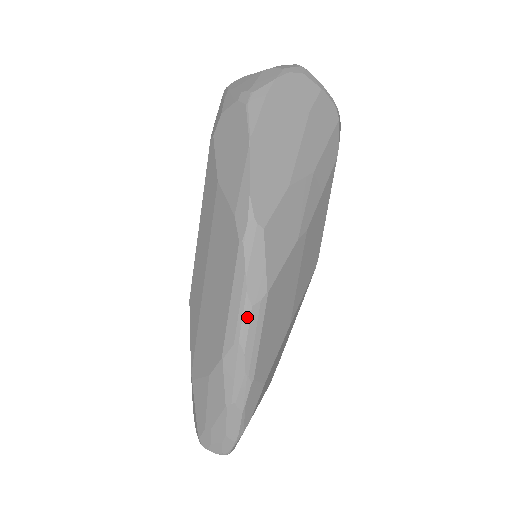
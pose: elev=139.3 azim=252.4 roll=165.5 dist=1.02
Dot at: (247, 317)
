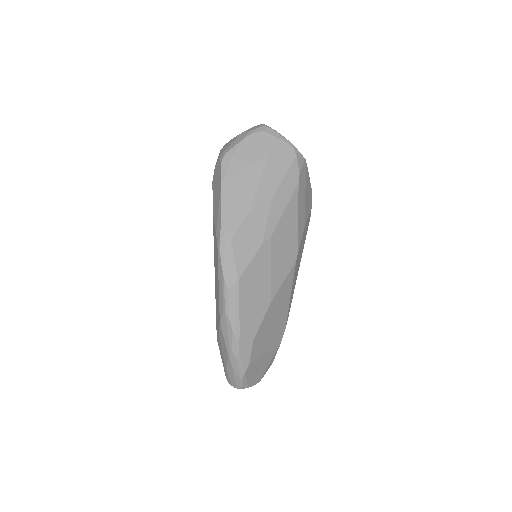
Dot at: (227, 296)
